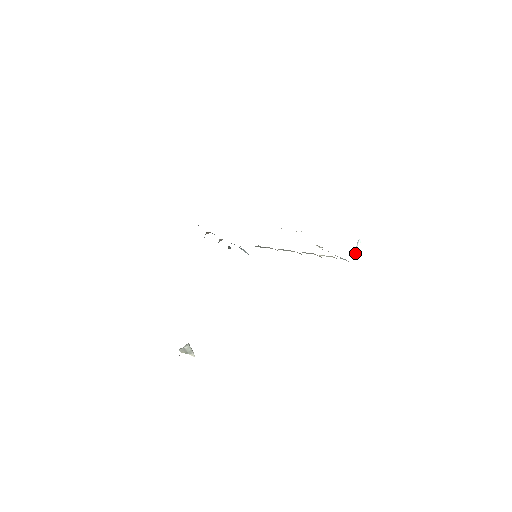
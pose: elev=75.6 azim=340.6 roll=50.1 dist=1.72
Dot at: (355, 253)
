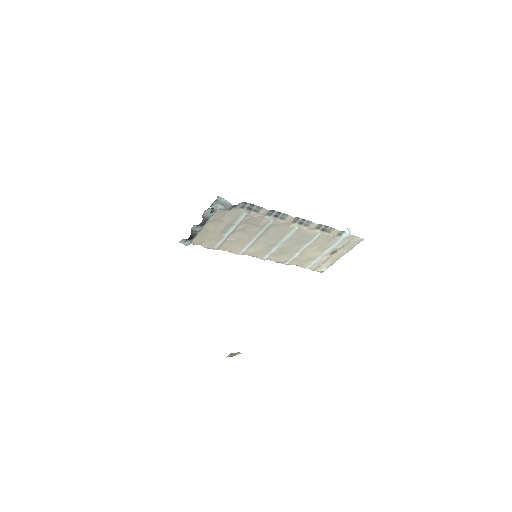
Dot at: occluded
